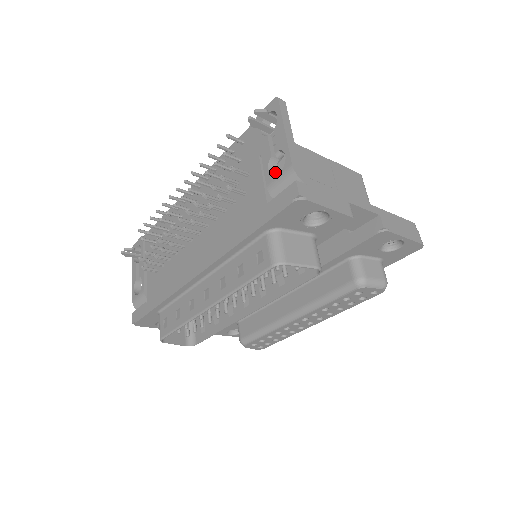
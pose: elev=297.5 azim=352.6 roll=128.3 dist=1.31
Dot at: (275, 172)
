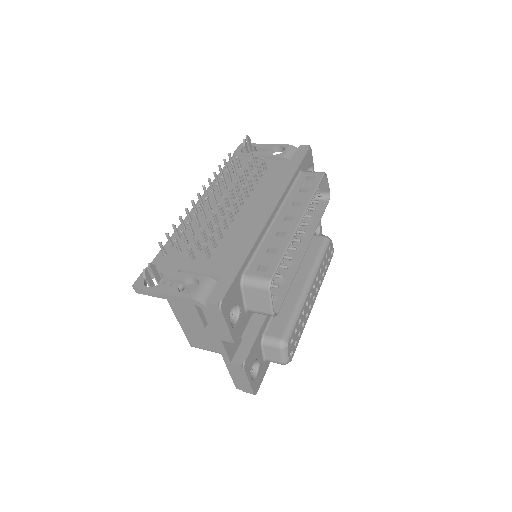
Dot at: occluded
